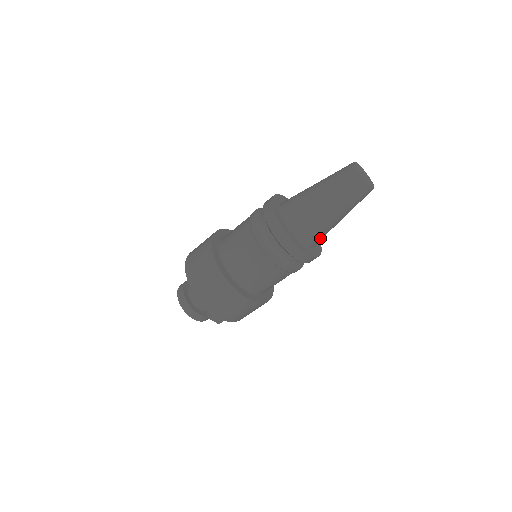
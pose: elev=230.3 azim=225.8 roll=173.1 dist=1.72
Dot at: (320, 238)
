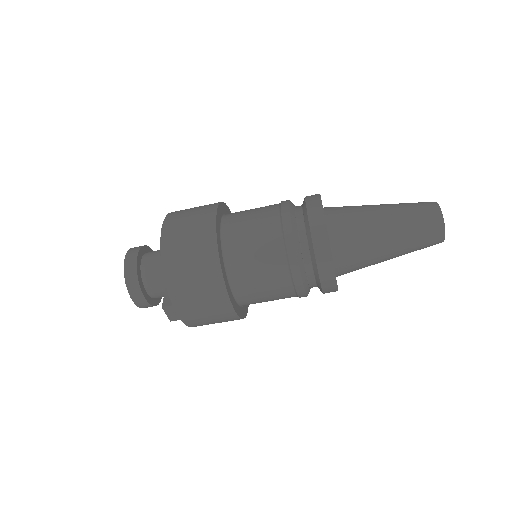
Dot at: (353, 270)
